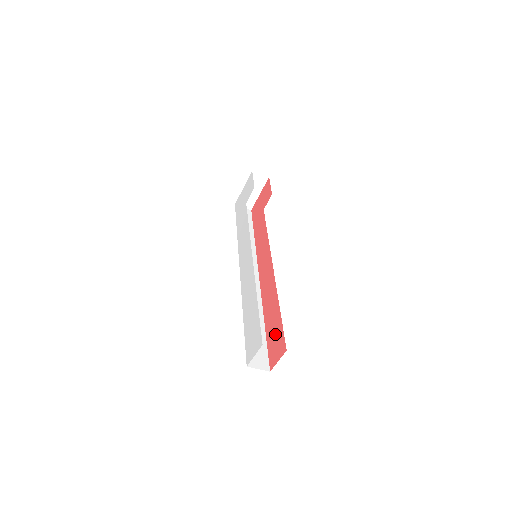
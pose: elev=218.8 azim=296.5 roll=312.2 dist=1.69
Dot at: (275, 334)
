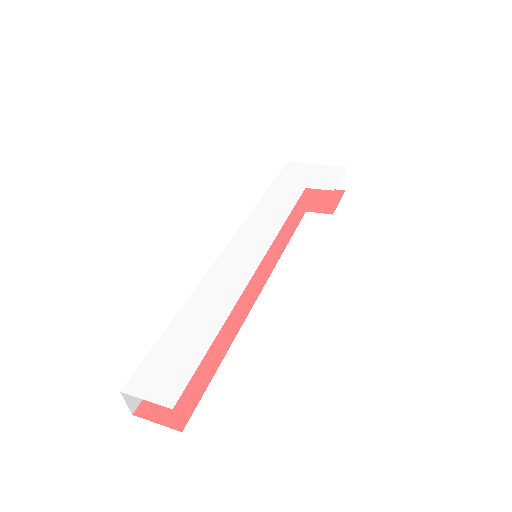
Dot at: occluded
